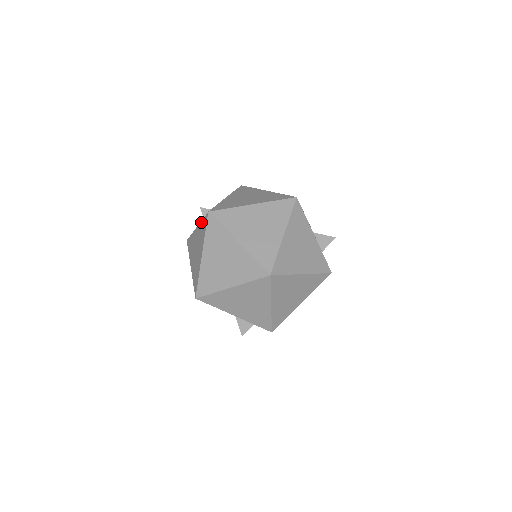
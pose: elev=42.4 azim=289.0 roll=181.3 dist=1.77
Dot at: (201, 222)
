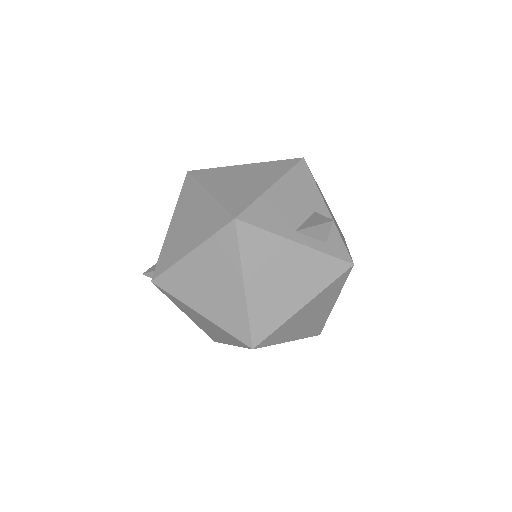
Dot at: occluded
